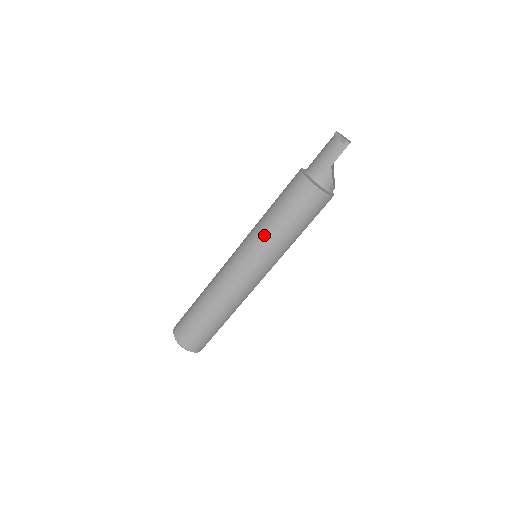
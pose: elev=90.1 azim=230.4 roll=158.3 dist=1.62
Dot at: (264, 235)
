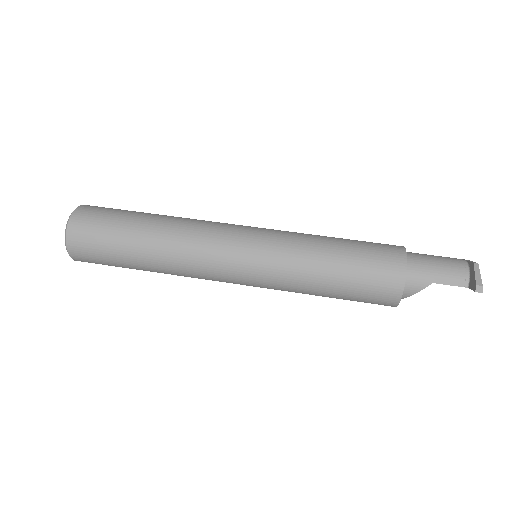
Dot at: (299, 256)
